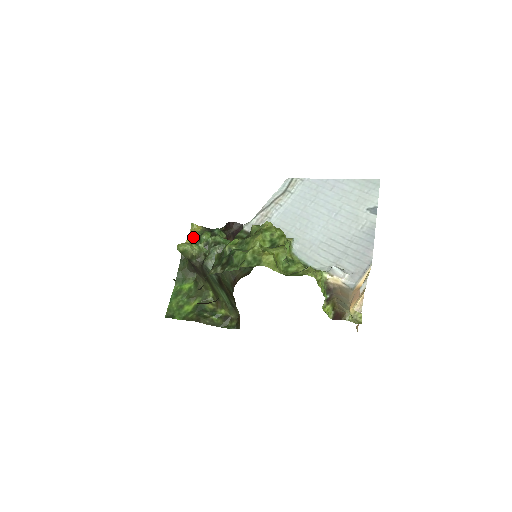
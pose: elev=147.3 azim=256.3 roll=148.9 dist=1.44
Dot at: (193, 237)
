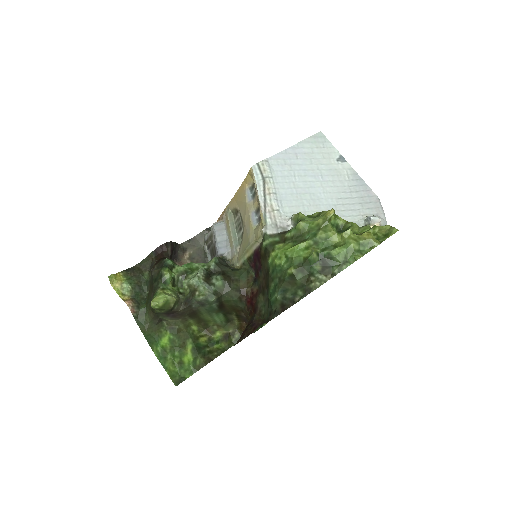
Dot at: (124, 289)
